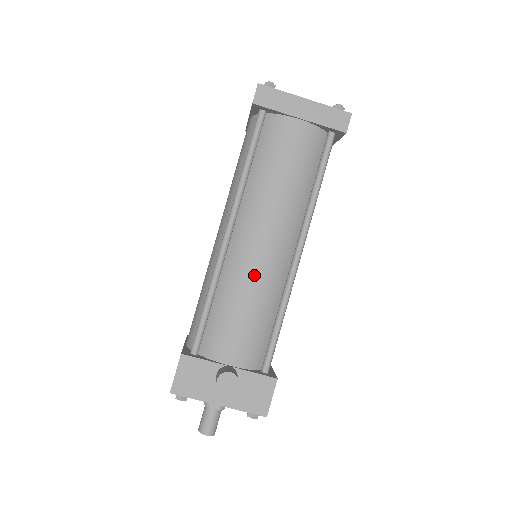
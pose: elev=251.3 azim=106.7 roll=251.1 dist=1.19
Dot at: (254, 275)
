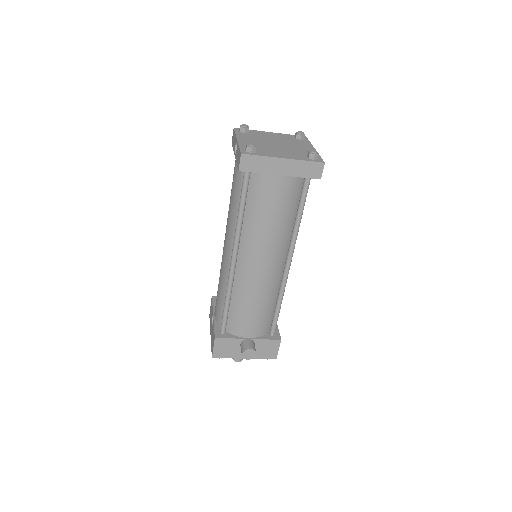
Dot at: (257, 287)
